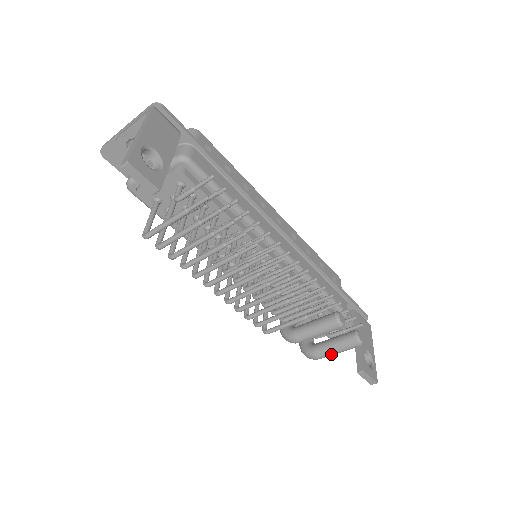
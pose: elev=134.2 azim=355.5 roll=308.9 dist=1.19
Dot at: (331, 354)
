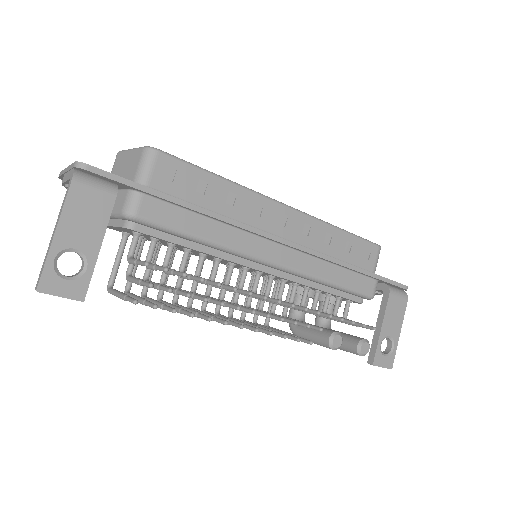
Dot at: occluded
